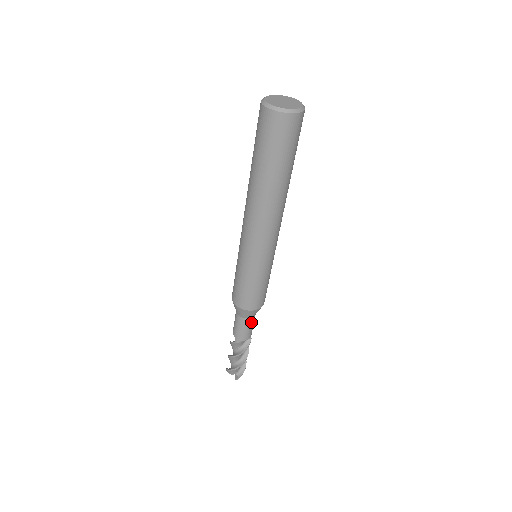
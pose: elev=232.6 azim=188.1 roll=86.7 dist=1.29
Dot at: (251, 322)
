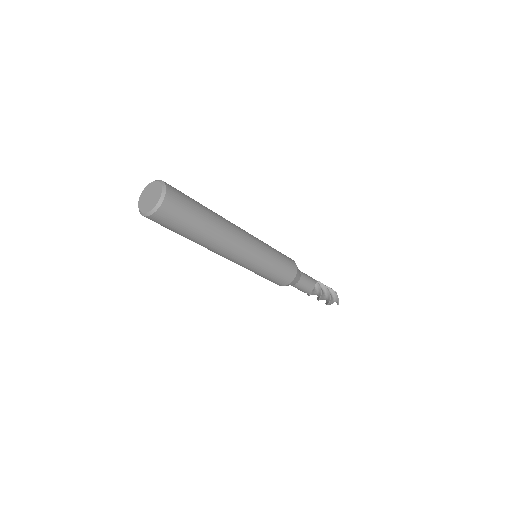
Dot at: (303, 280)
